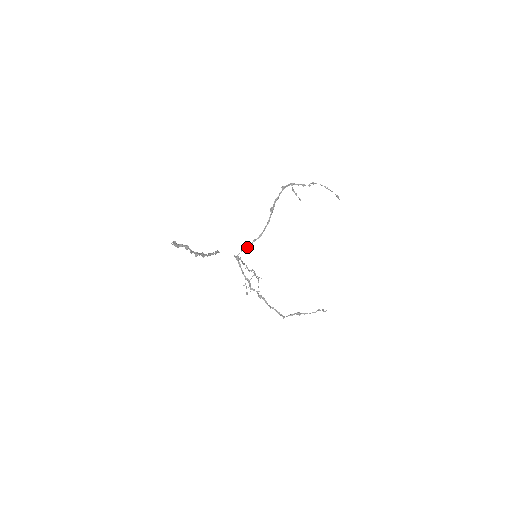
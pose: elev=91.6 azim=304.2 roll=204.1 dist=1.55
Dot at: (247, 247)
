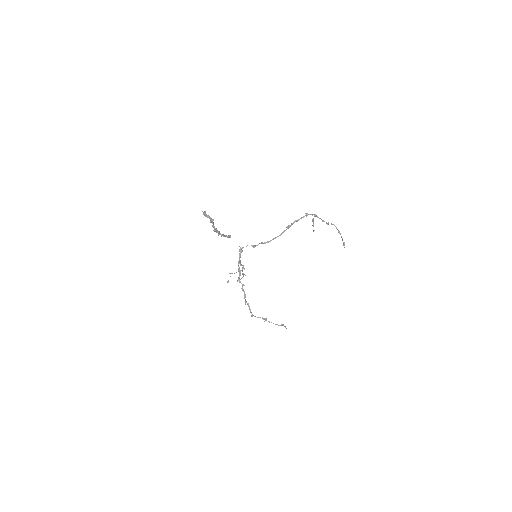
Dot at: (253, 245)
